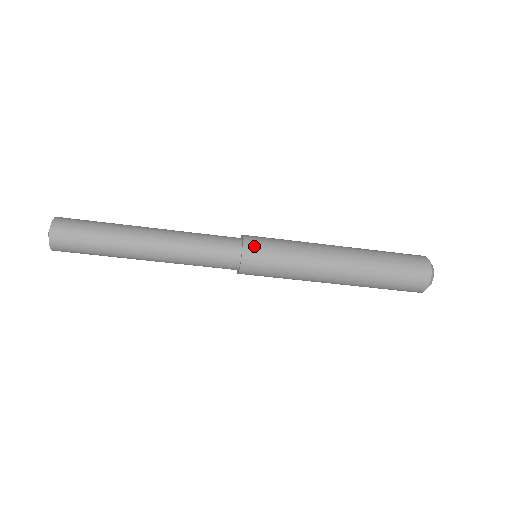
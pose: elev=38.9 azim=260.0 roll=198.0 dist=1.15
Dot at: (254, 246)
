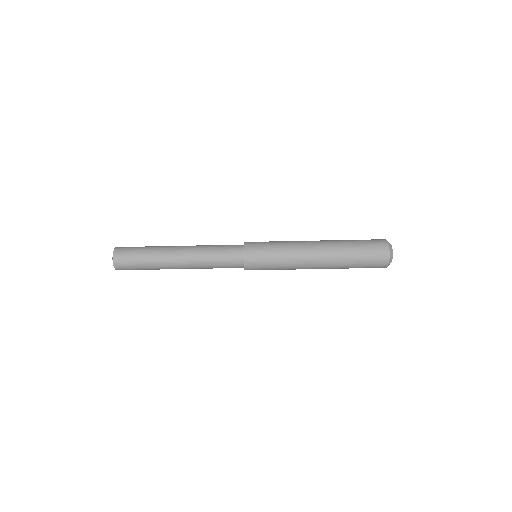
Dot at: (252, 246)
